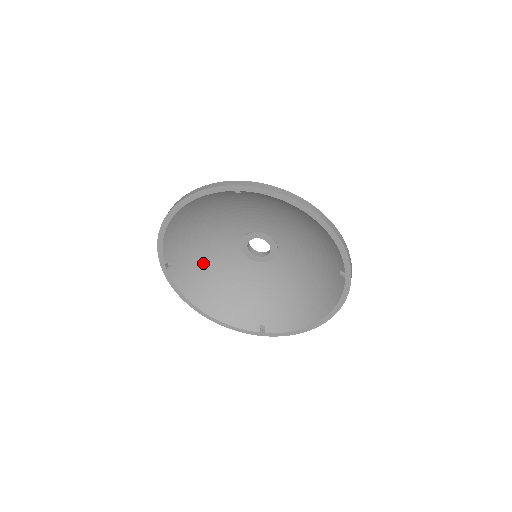
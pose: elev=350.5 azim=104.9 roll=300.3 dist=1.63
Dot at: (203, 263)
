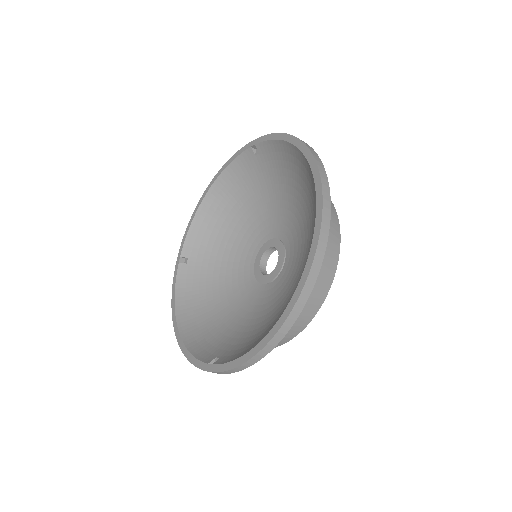
Dot at: (214, 277)
